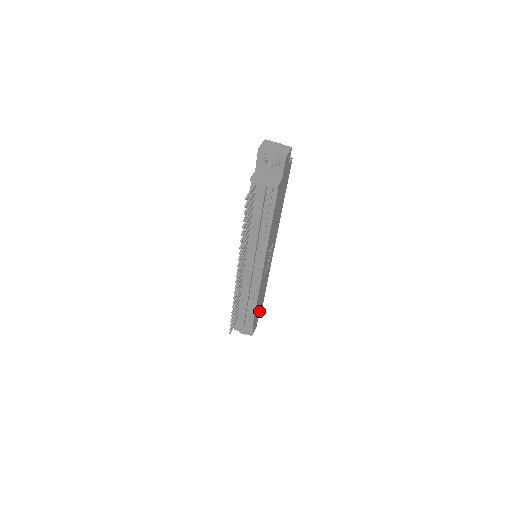
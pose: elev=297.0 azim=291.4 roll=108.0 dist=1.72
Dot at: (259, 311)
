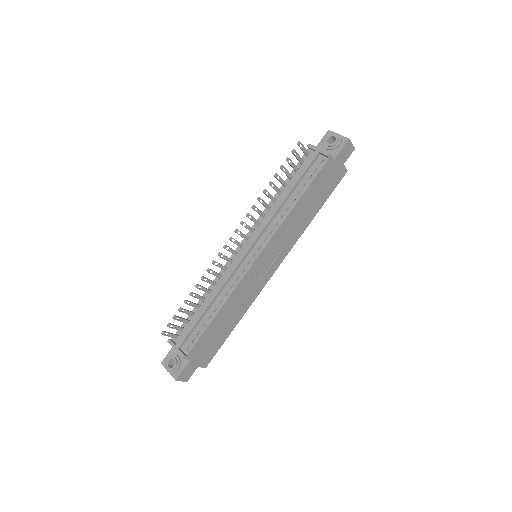
Dot at: (207, 353)
